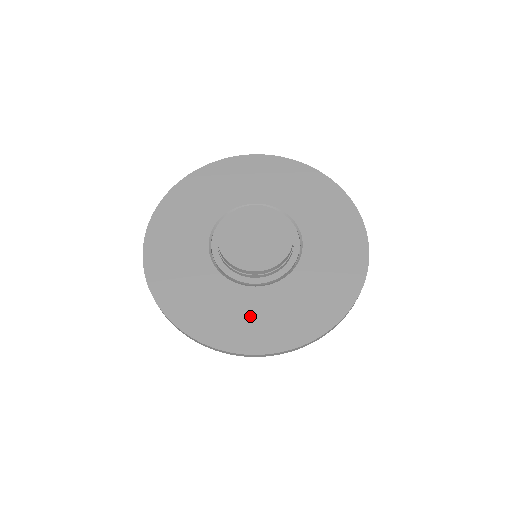
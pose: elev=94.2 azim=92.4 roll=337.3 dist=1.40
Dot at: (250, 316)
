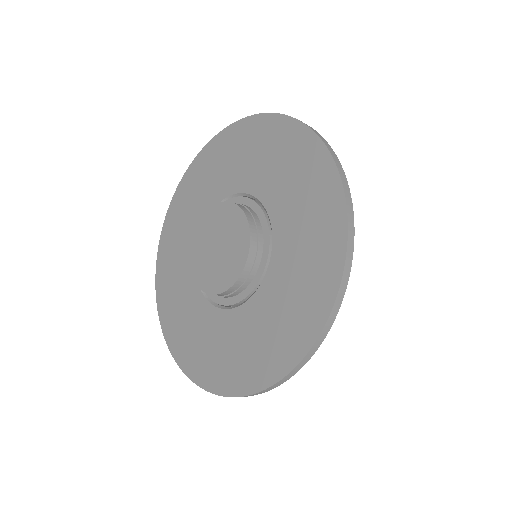
Dot at: (254, 339)
